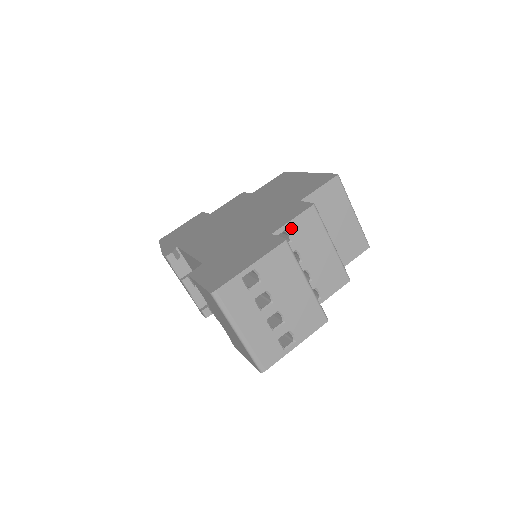
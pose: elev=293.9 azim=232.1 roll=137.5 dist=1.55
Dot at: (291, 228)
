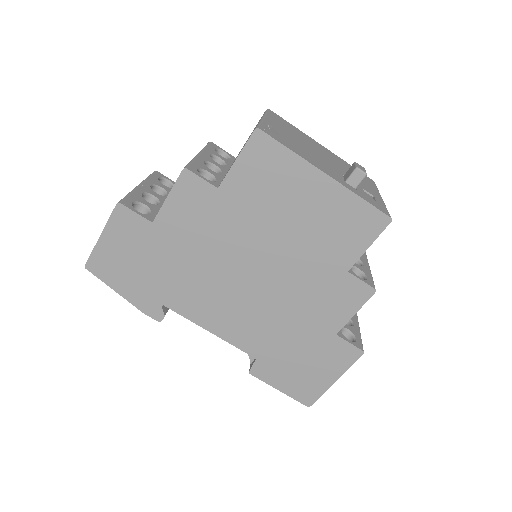
Dot at: occluded
